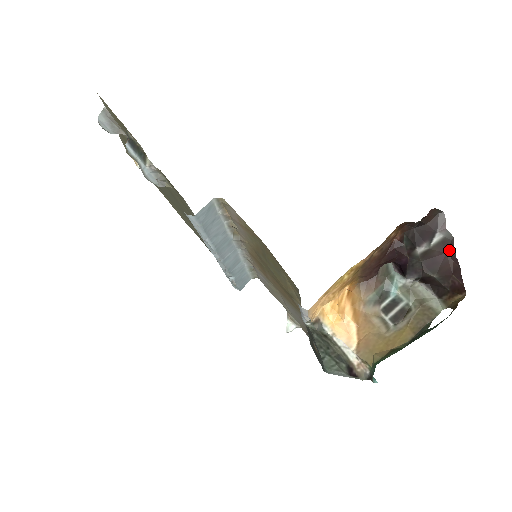
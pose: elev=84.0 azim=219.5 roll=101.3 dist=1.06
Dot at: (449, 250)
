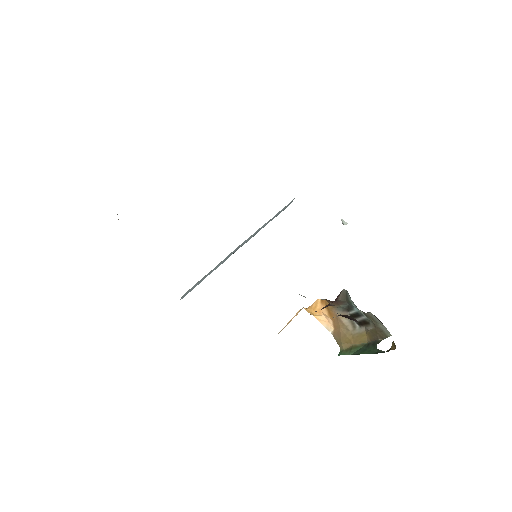
Dot at: occluded
